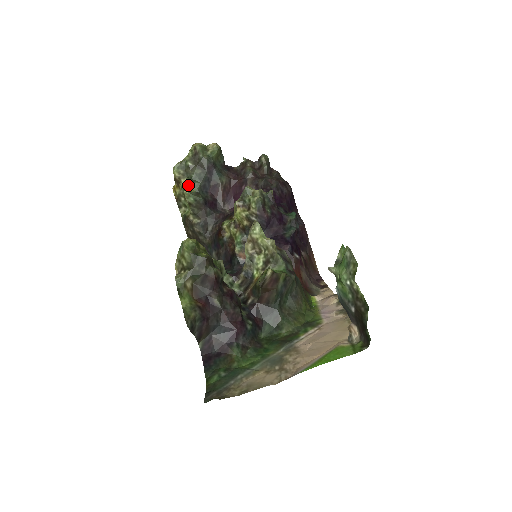
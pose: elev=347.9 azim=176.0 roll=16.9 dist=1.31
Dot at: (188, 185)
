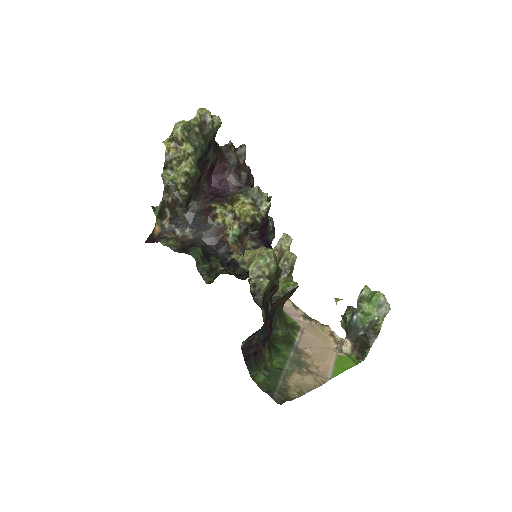
Dot at: (192, 153)
